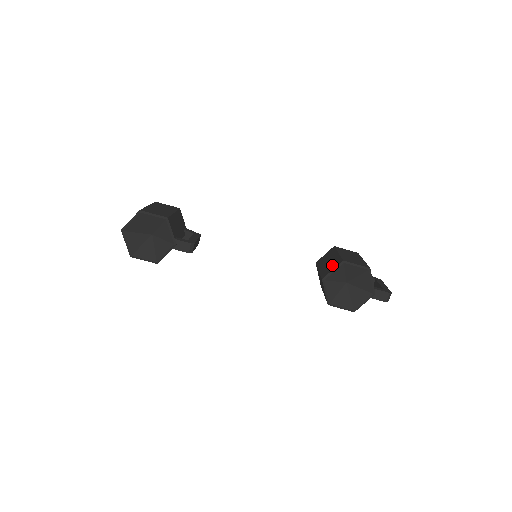
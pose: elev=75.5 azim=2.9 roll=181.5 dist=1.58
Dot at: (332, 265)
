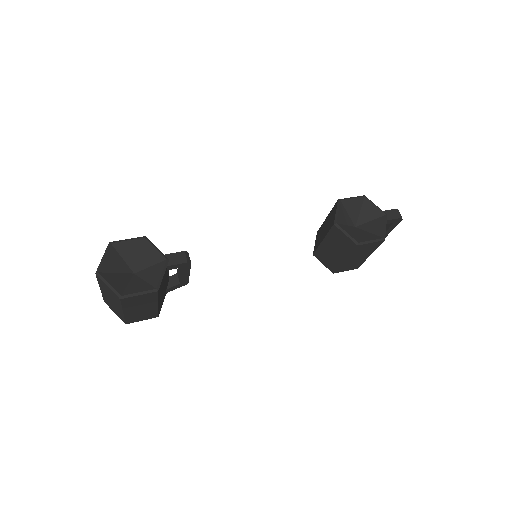
Dot at: (331, 216)
